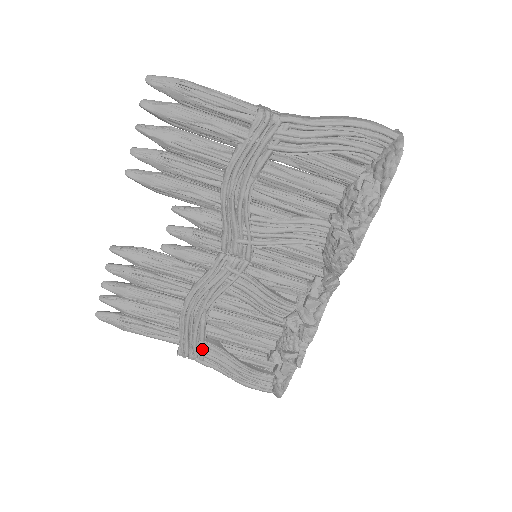
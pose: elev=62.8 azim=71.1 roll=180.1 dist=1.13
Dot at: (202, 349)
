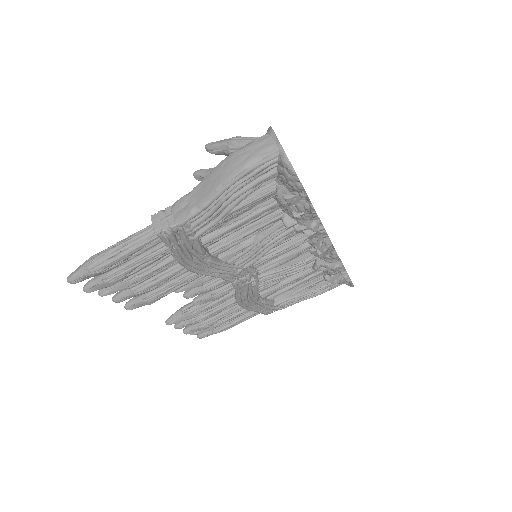
Dot at: (277, 306)
